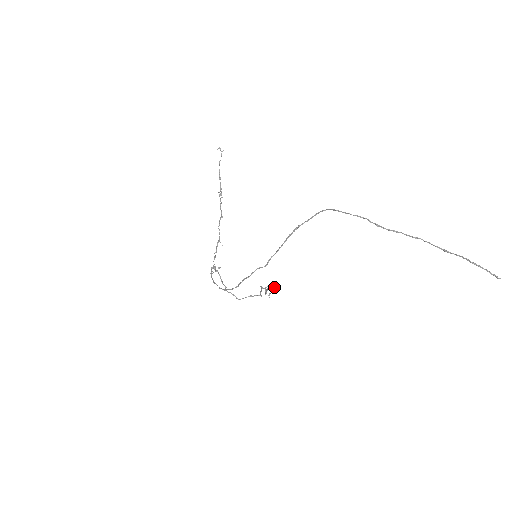
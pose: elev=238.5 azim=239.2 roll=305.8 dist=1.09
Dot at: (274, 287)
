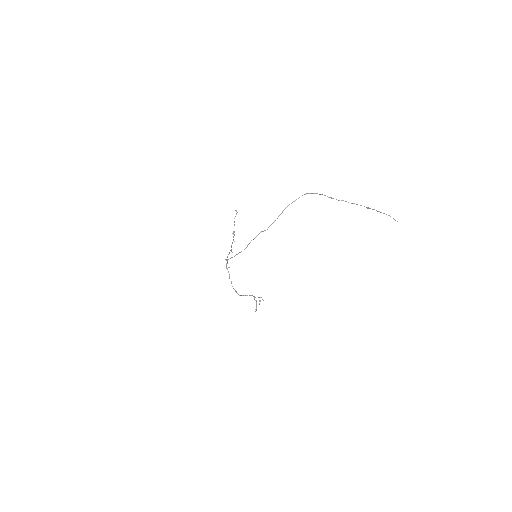
Dot at: (263, 300)
